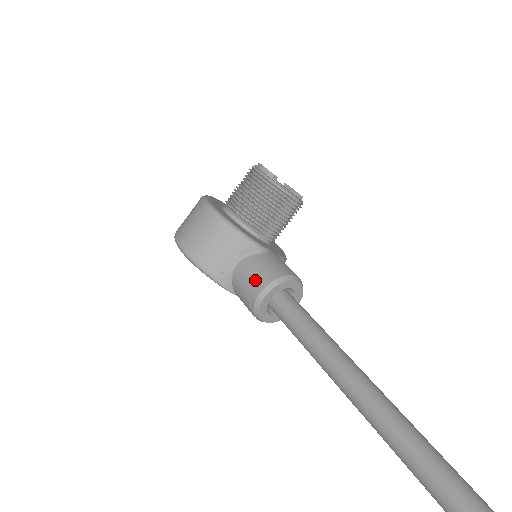
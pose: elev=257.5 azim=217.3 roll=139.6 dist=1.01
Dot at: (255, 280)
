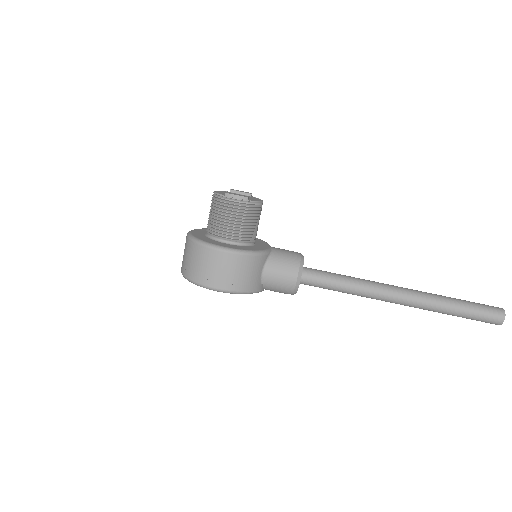
Dot at: (287, 275)
